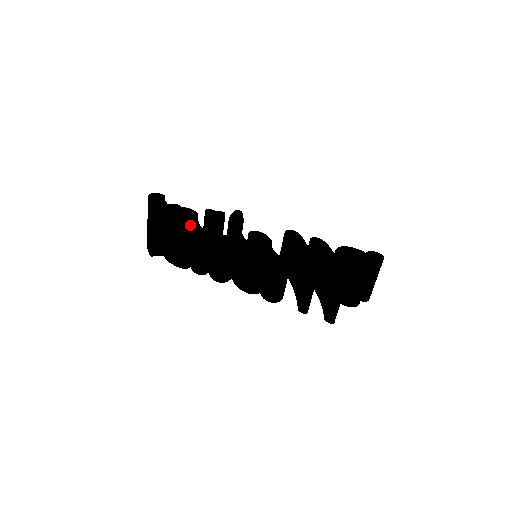
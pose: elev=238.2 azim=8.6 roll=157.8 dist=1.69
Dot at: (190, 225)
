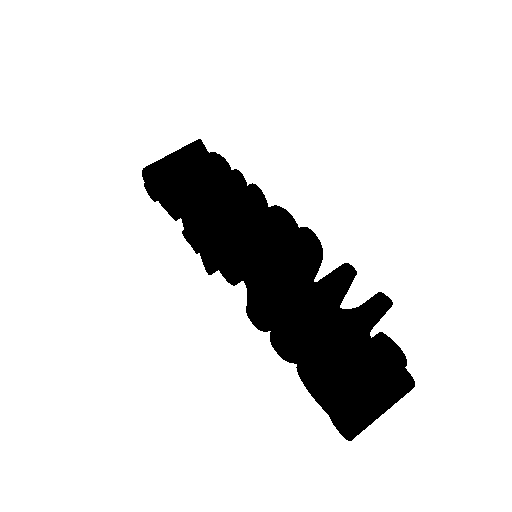
Dot at: (229, 165)
